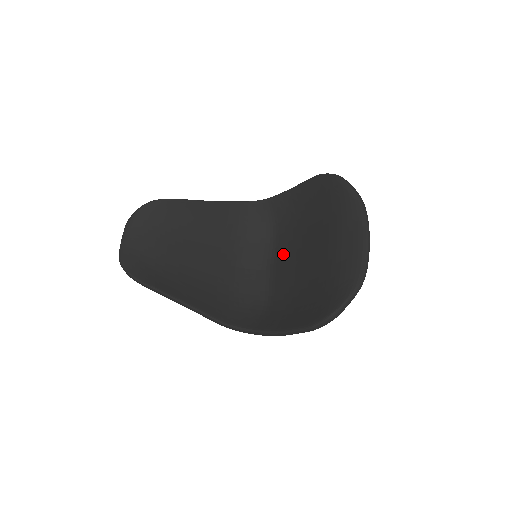
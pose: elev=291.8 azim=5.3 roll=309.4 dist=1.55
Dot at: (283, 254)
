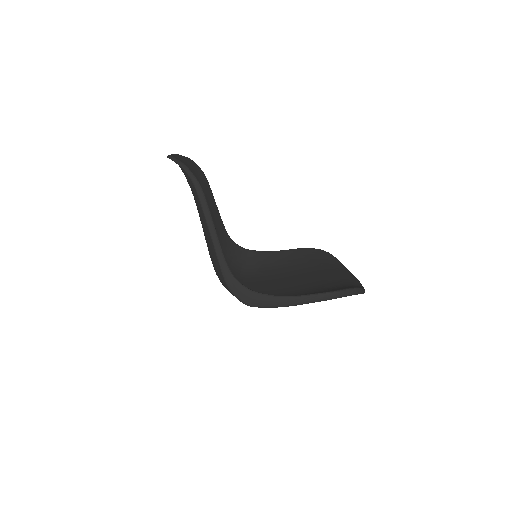
Dot at: (258, 283)
